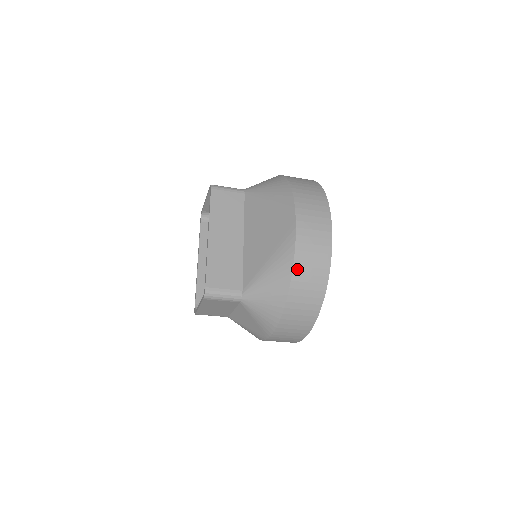
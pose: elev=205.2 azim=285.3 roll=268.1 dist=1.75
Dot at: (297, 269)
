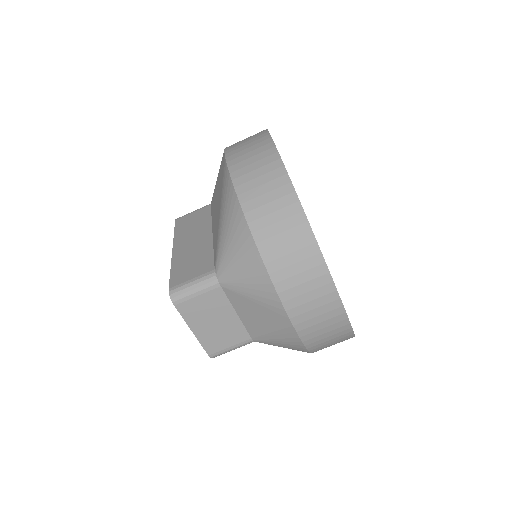
Dot at: (241, 189)
